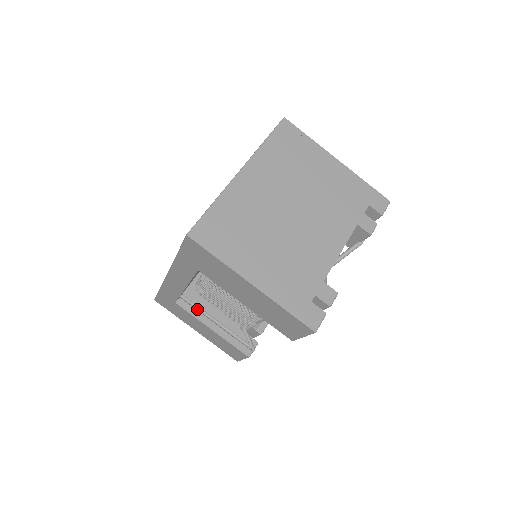
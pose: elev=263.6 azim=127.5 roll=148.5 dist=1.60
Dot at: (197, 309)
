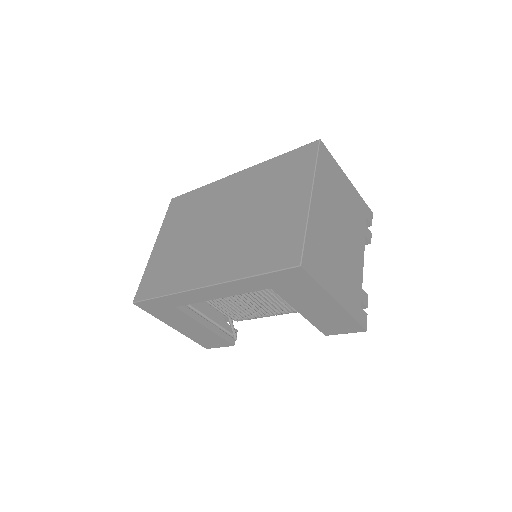
Dot at: (191, 309)
